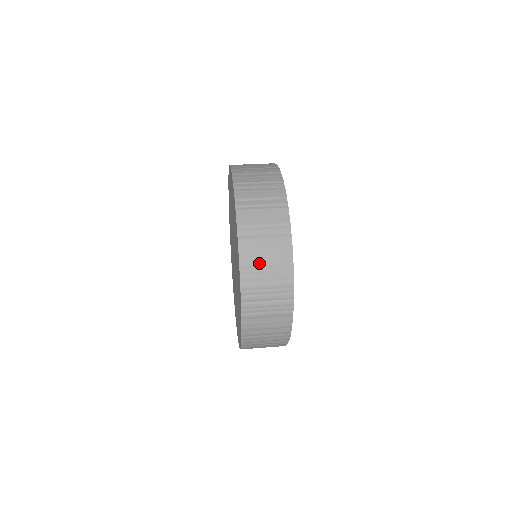
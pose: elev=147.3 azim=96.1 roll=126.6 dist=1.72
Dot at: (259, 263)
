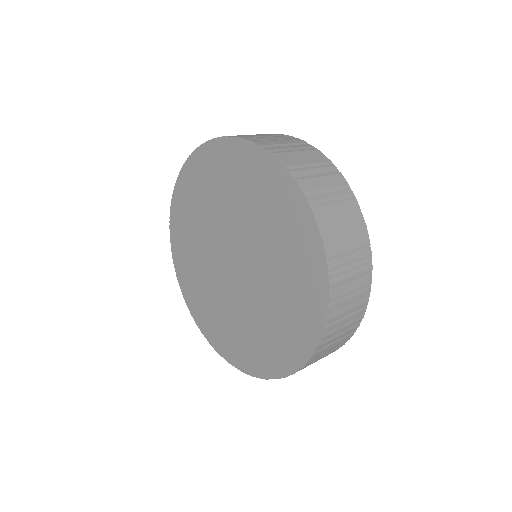
Dot at: (329, 205)
